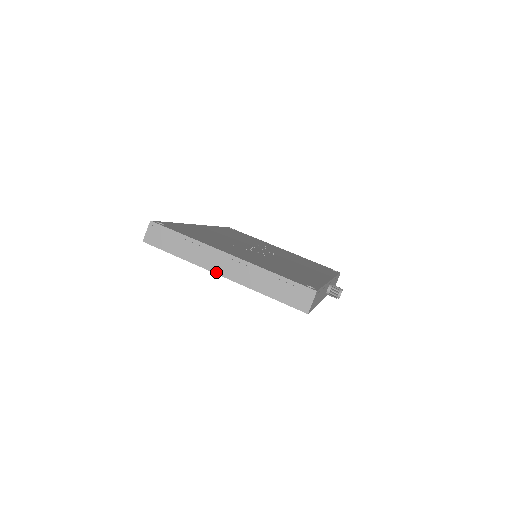
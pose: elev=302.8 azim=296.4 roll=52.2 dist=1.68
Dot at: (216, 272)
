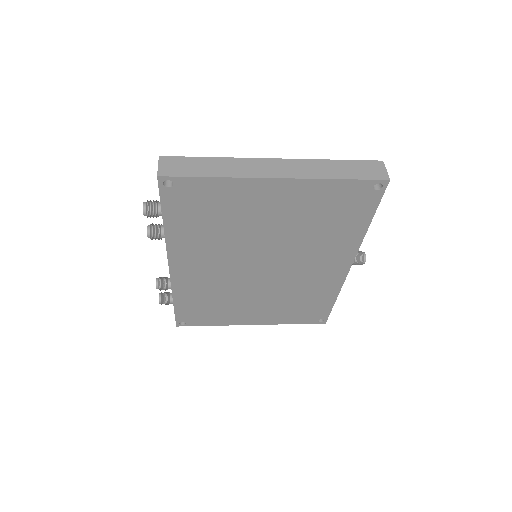
Dot at: (269, 176)
